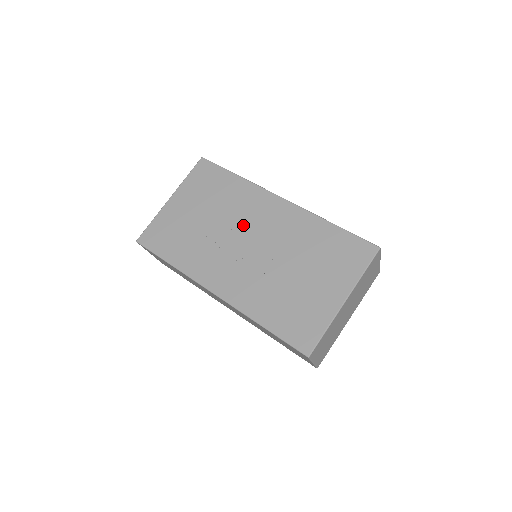
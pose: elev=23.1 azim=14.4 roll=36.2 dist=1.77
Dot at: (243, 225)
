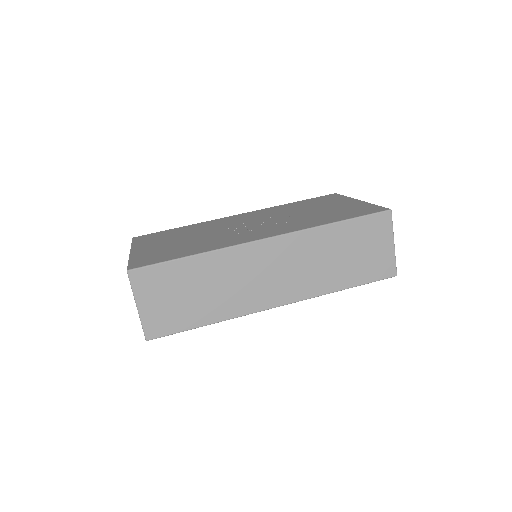
Dot at: (230, 225)
